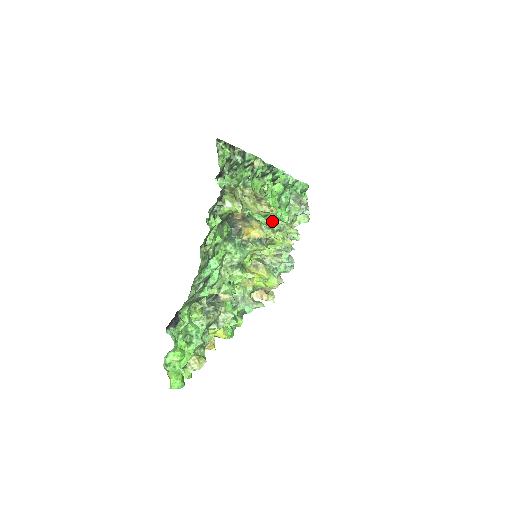
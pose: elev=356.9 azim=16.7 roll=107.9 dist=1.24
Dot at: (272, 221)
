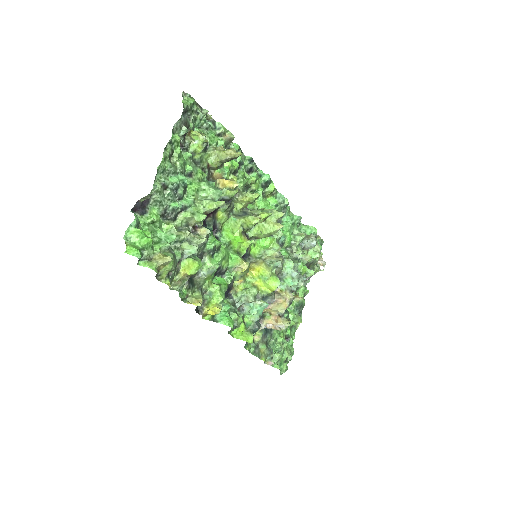
Dot at: (261, 210)
